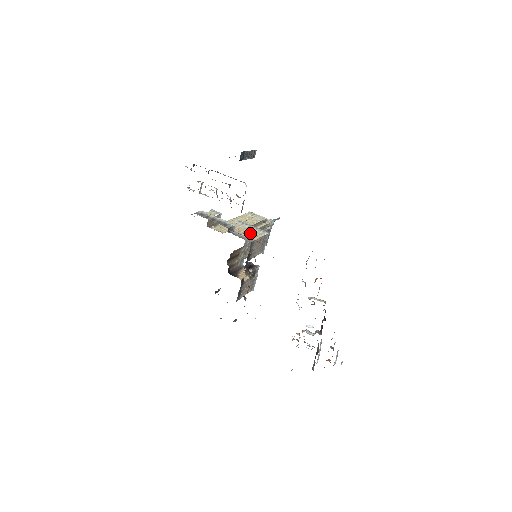
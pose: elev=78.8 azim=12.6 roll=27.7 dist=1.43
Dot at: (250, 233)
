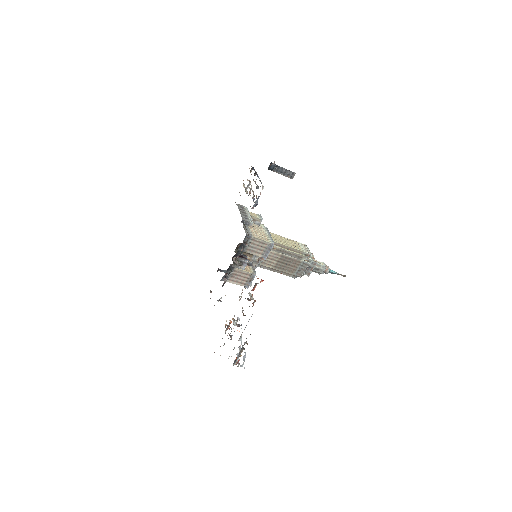
Dot at: (260, 234)
